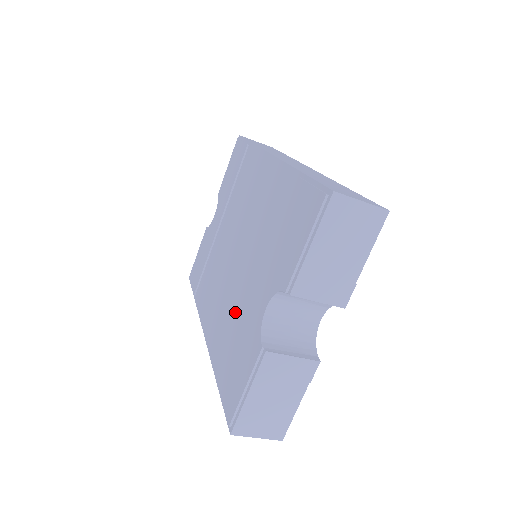
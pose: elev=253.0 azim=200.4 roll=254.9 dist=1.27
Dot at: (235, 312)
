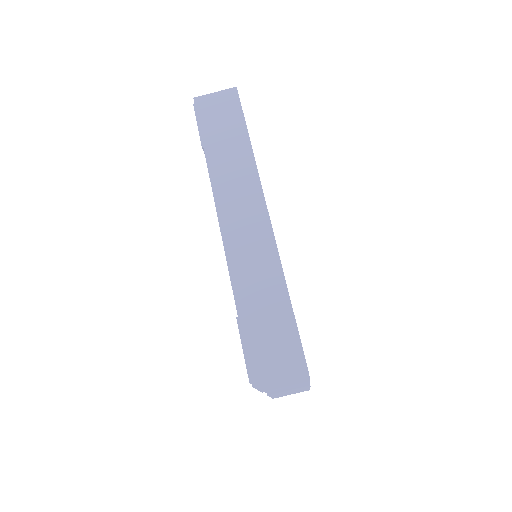
Dot at: occluded
